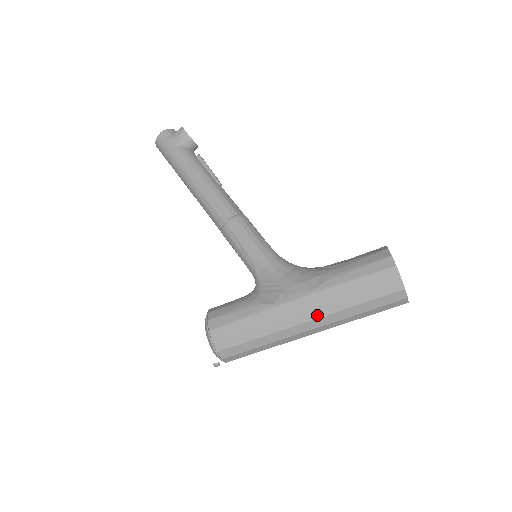
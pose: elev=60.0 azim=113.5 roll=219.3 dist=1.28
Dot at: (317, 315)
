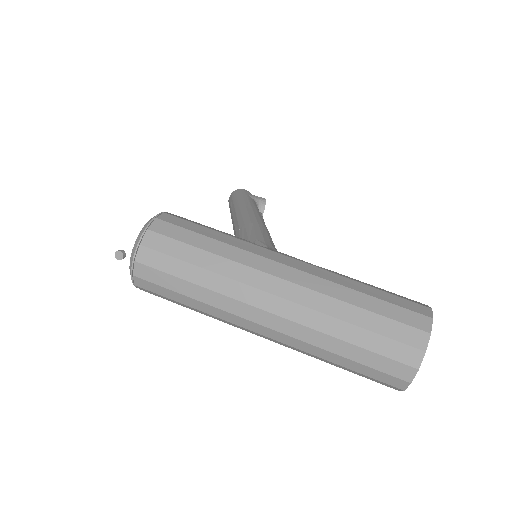
Dot at: (301, 281)
